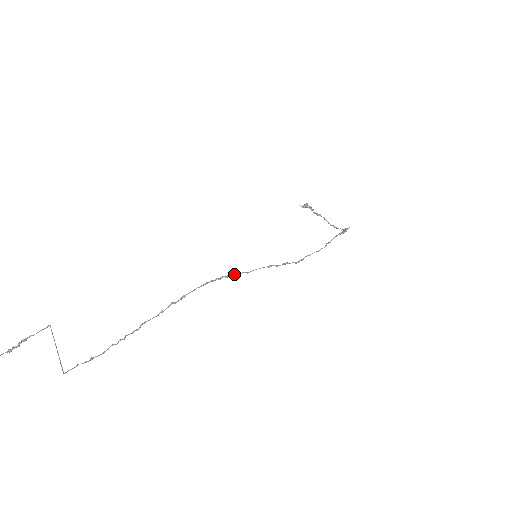
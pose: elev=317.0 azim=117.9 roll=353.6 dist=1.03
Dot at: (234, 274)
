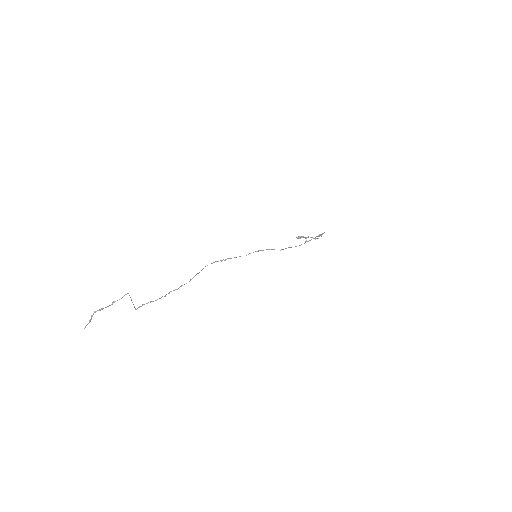
Dot at: (235, 257)
